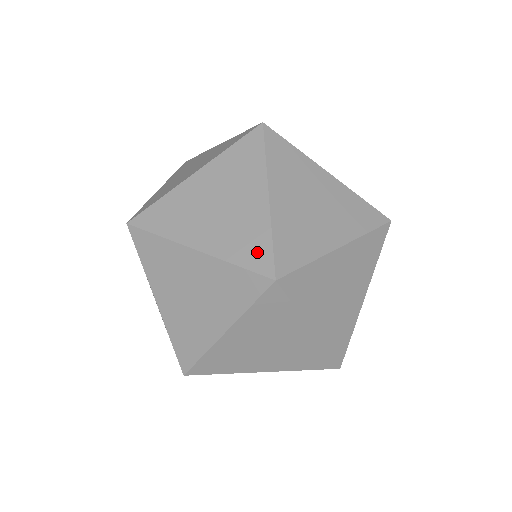
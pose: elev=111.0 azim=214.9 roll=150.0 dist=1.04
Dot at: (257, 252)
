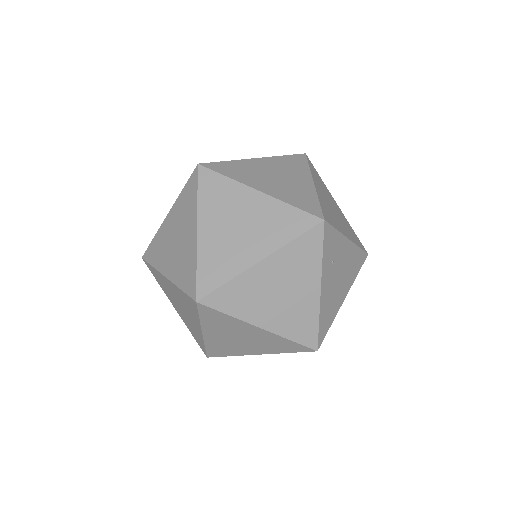
Dot at: occluded
